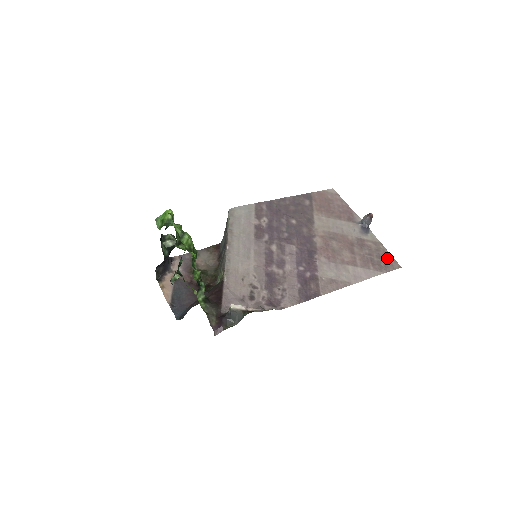
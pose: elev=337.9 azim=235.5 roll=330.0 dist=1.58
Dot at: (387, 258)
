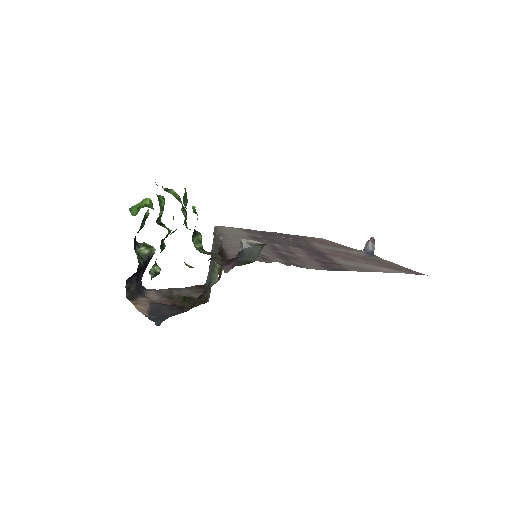
Dot at: (407, 269)
